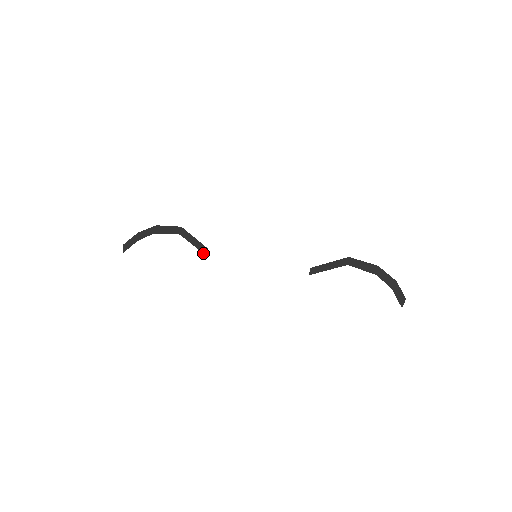
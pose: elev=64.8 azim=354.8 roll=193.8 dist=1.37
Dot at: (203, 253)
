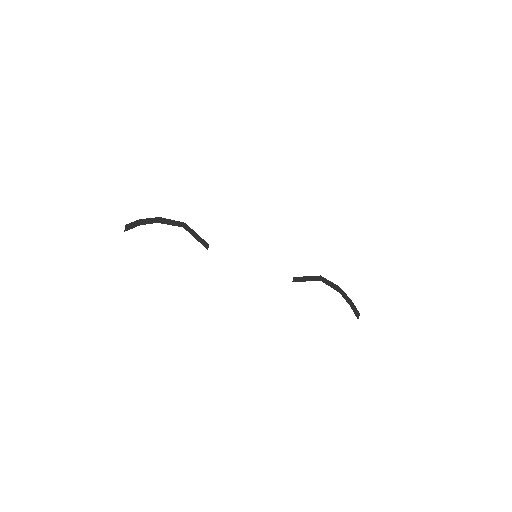
Dot at: (205, 247)
